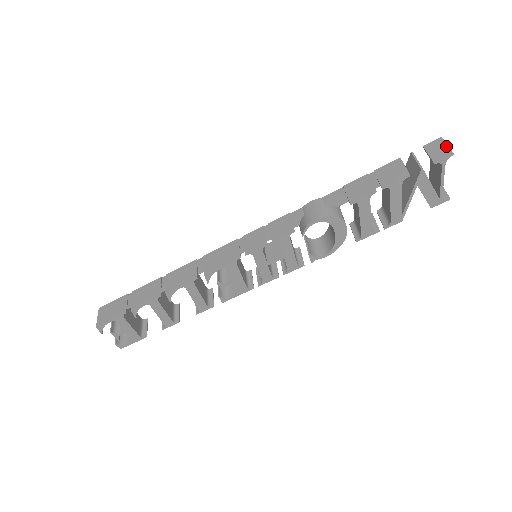
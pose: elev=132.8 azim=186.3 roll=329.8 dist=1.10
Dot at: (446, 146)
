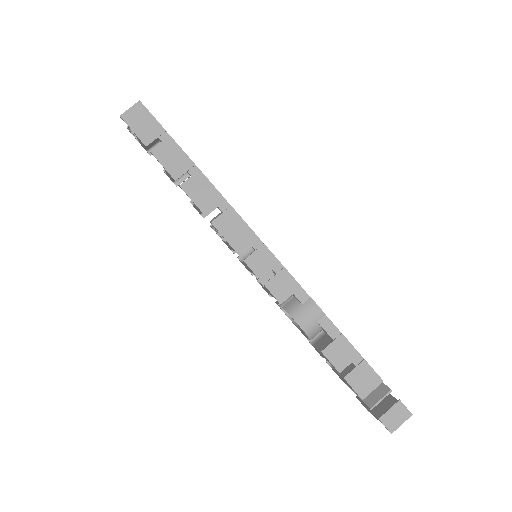
Dot at: (401, 424)
